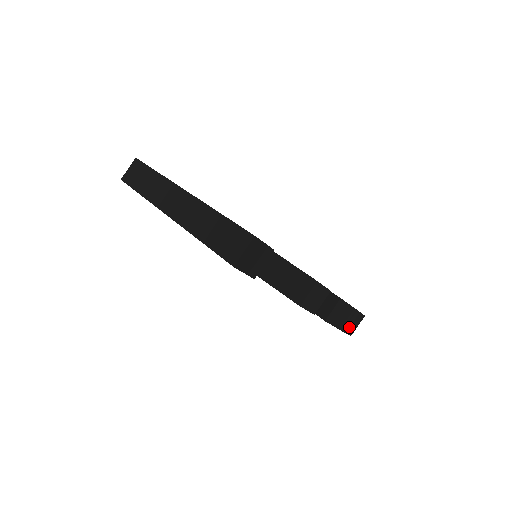
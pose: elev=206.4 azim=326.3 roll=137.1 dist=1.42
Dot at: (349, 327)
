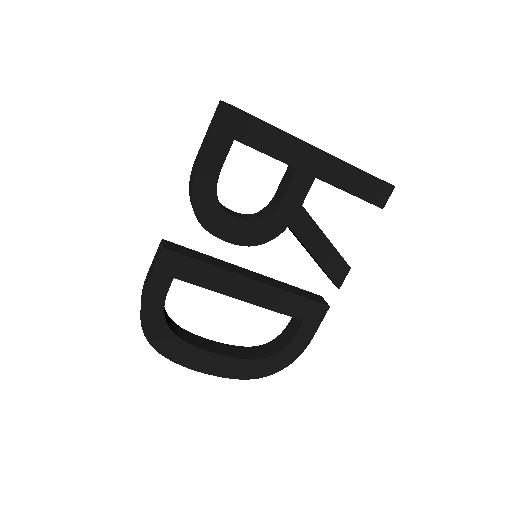
Dot at: occluded
